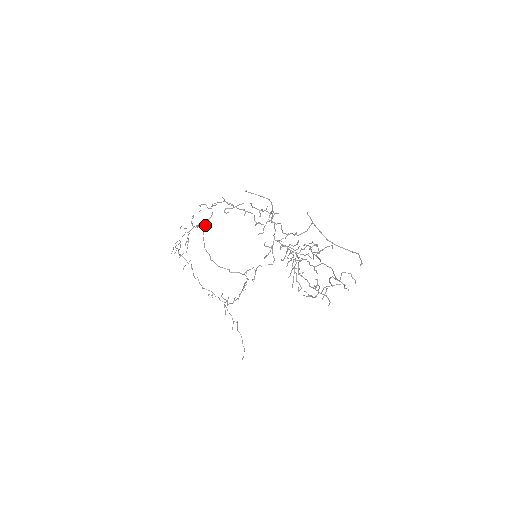
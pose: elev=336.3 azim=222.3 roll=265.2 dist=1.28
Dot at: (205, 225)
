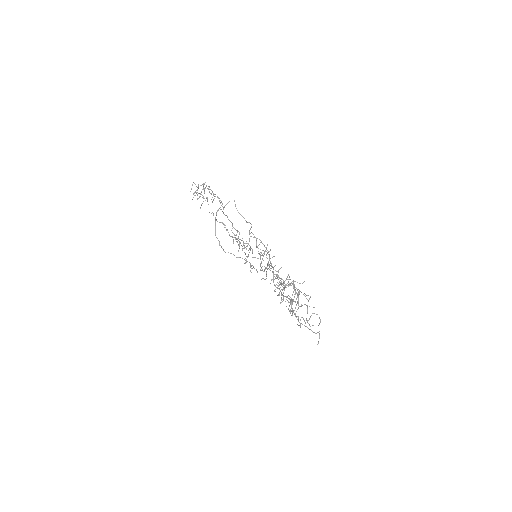
Dot at: occluded
